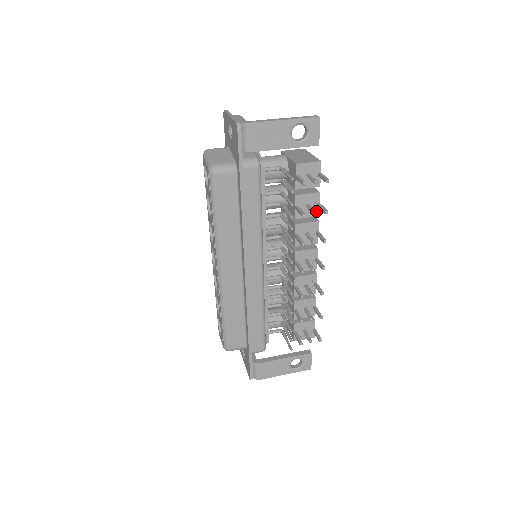
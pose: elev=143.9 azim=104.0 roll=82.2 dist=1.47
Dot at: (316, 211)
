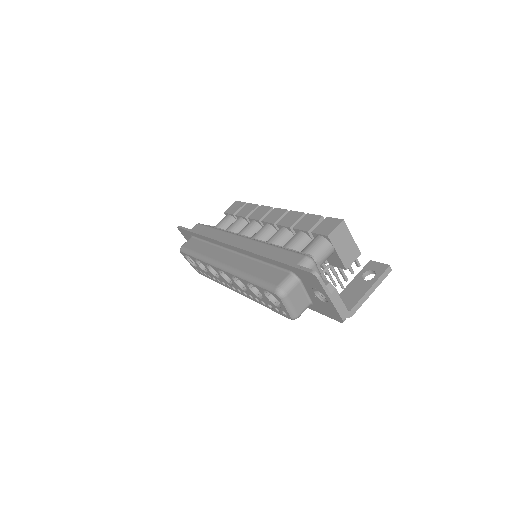
Dot at: occluded
